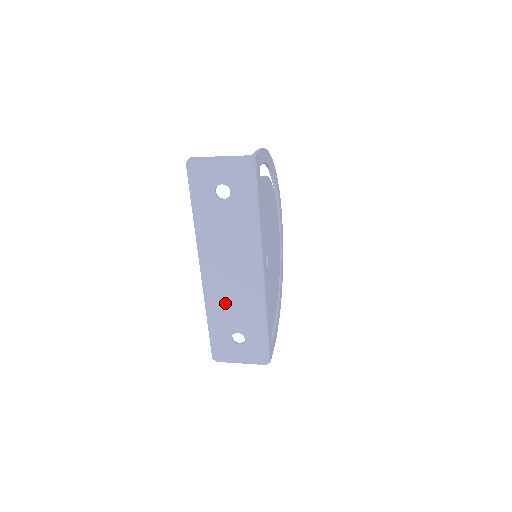
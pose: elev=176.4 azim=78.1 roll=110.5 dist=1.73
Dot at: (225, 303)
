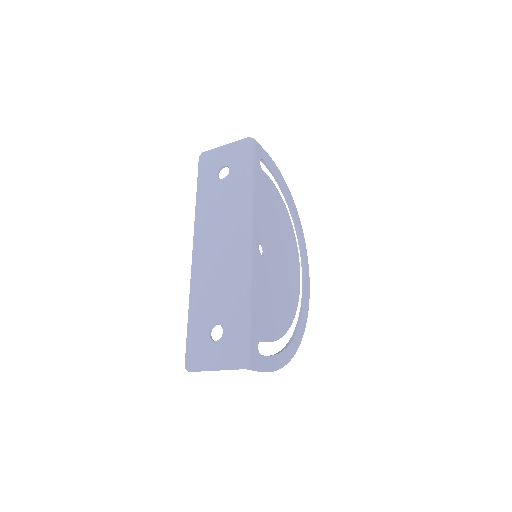
Dot at: (209, 286)
